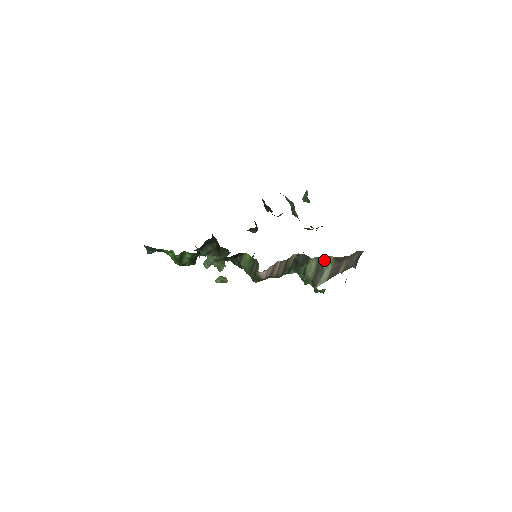
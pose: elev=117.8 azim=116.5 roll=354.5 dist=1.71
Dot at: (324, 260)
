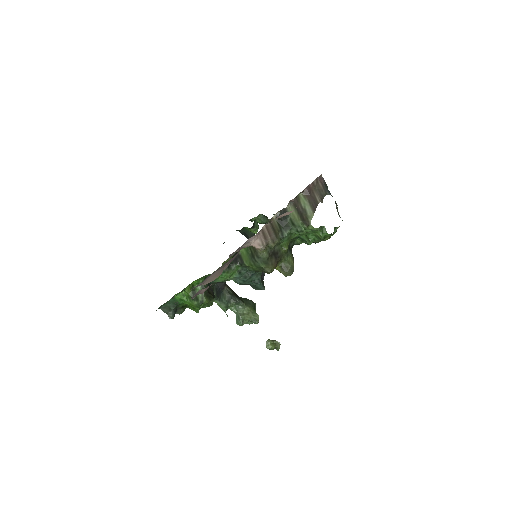
Dot at: (297, 201)
